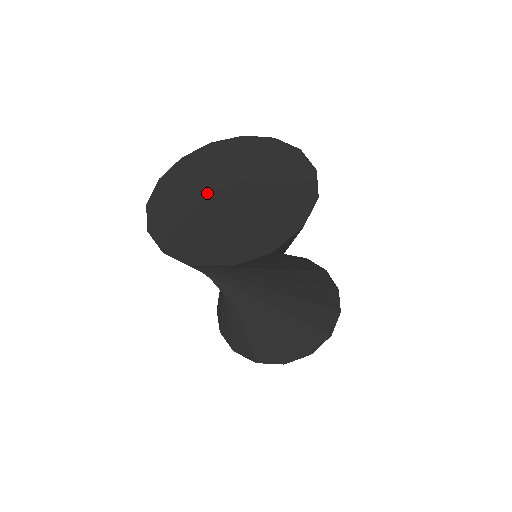
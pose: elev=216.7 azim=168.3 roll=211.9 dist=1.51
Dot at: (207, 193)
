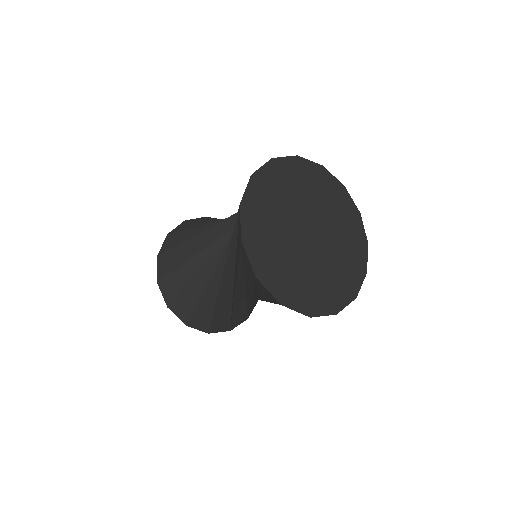
Dot at: (293, 222)
